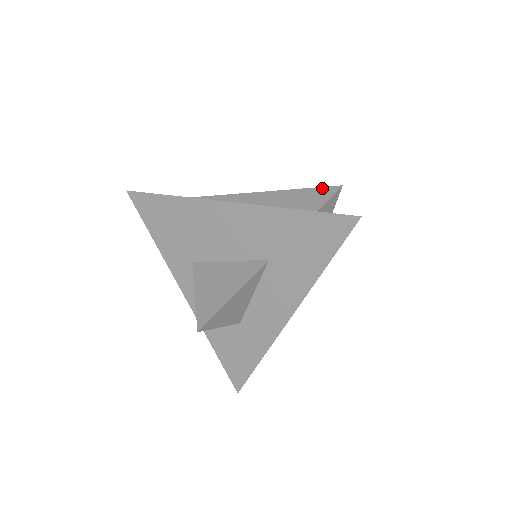
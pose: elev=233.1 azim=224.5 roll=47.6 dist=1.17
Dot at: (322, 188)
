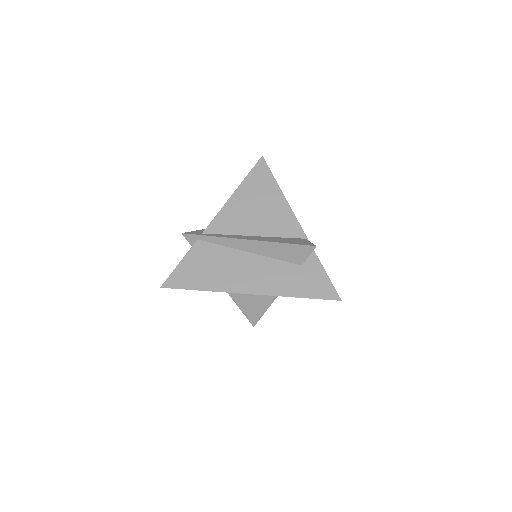
Dot at: (301, 246)
